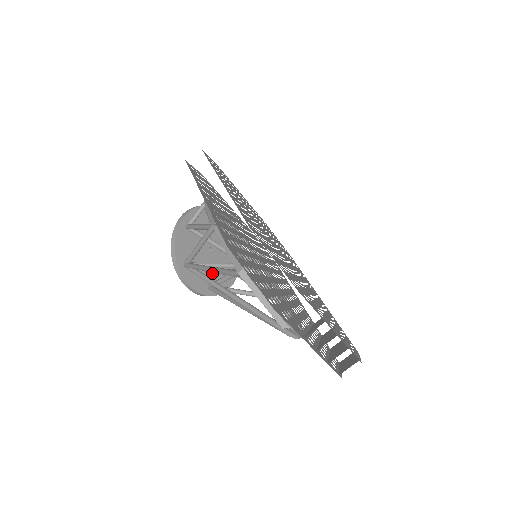
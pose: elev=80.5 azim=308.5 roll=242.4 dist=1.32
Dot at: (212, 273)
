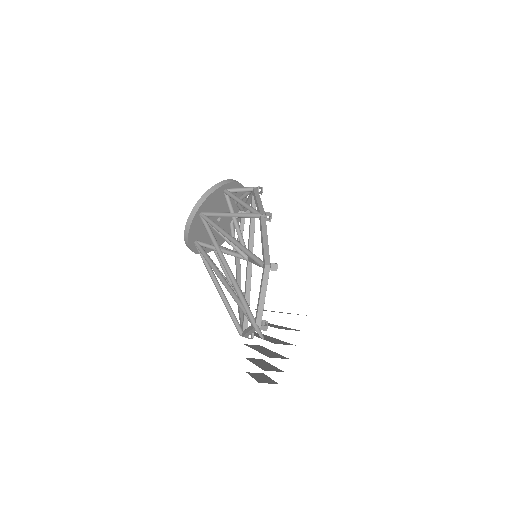
Dot at: (205, 234)
